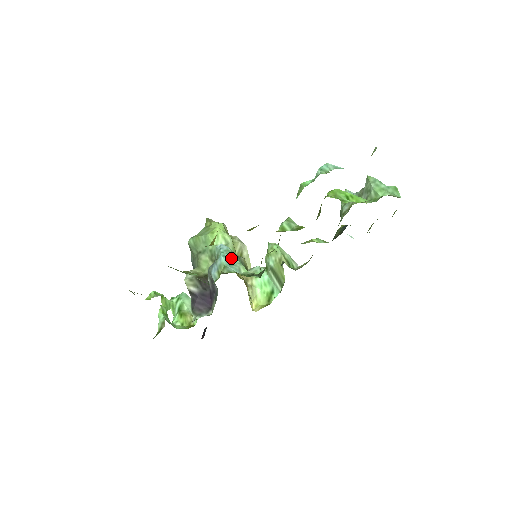
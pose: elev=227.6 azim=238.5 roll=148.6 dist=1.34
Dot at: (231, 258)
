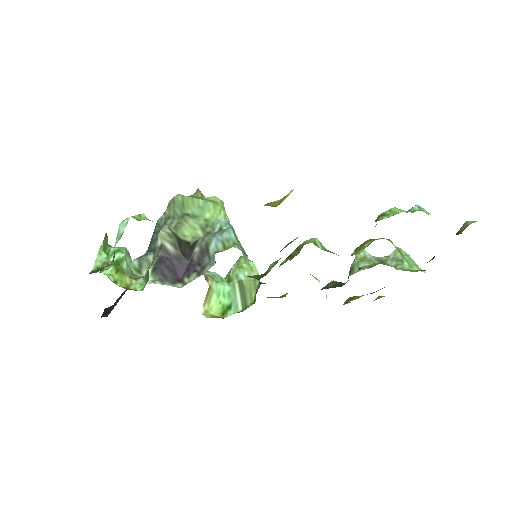
Dot at: (238, 240)
